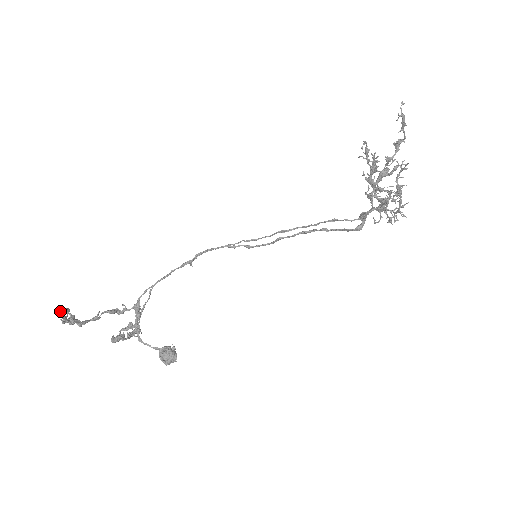
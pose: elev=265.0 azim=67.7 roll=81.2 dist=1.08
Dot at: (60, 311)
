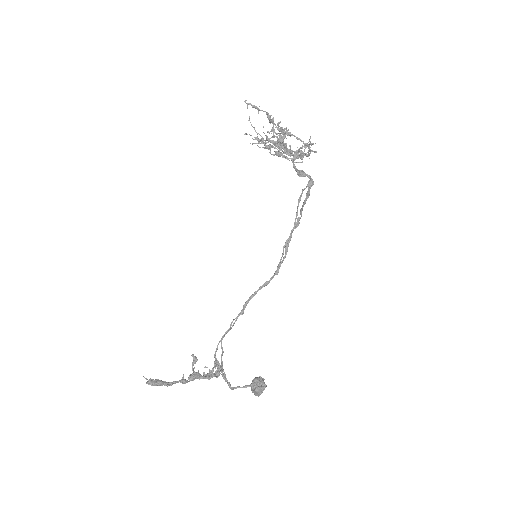
Dot at: occluded
